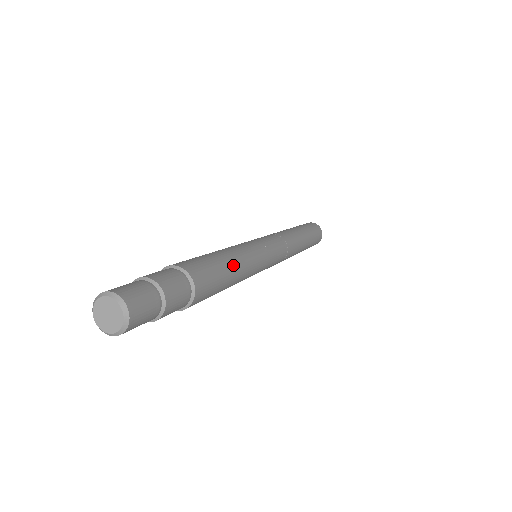
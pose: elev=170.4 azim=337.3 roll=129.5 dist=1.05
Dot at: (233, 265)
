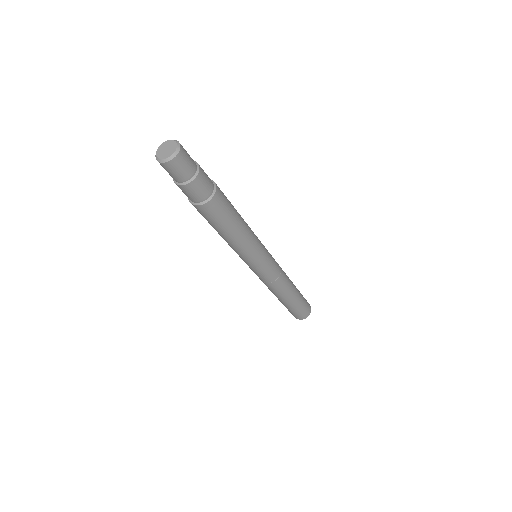
Dot at: occluded
